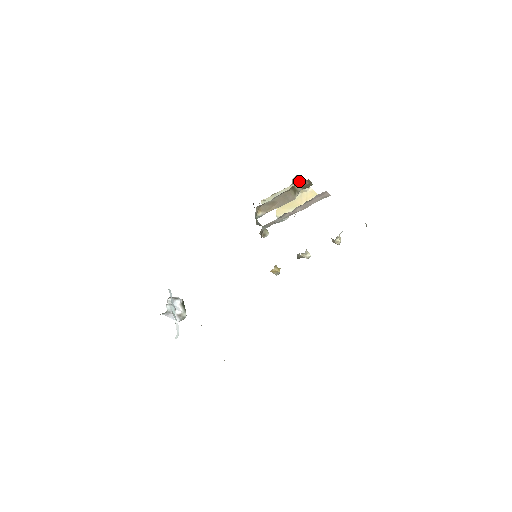
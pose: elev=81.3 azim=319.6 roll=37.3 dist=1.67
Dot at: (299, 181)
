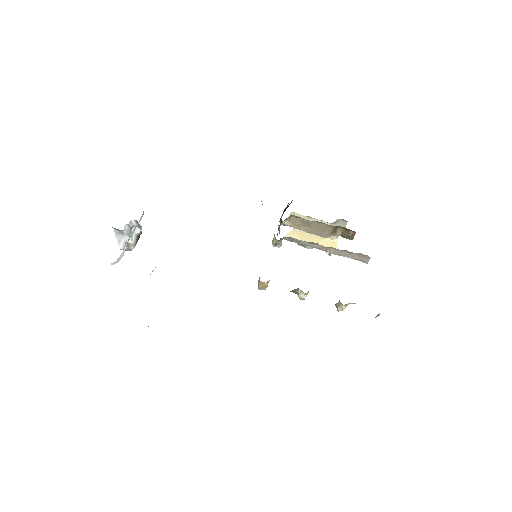
Dot at: occluded
